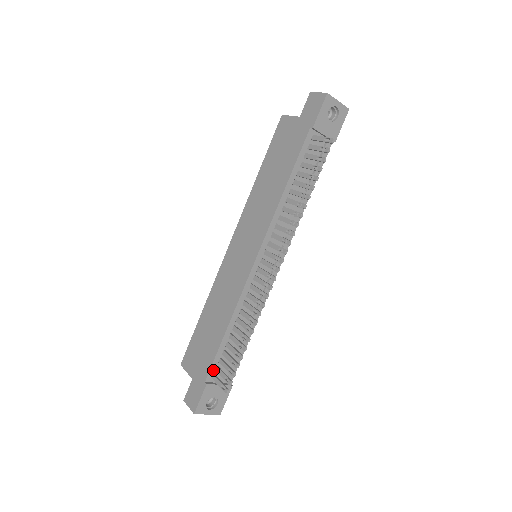
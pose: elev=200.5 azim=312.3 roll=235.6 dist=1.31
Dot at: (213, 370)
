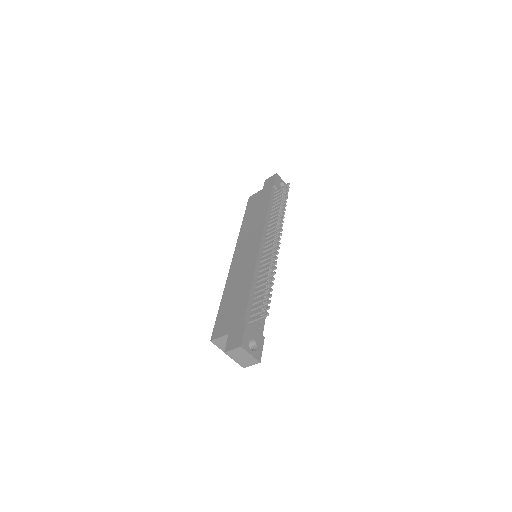
Dot at: (248, 315)
